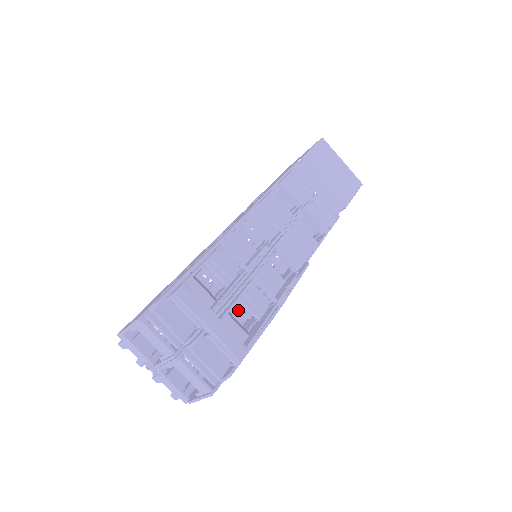
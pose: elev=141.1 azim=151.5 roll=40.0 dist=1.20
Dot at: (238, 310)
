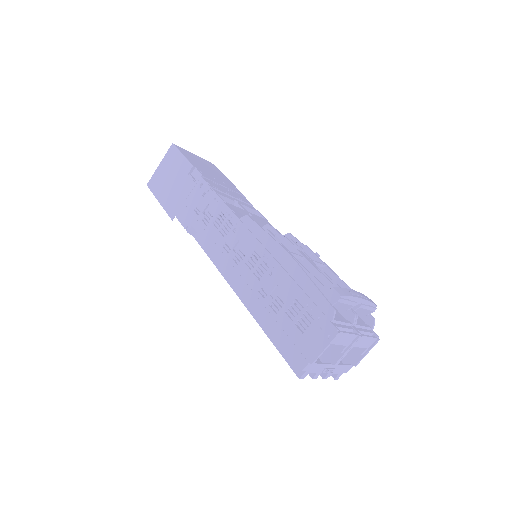
Dot at: occluded
